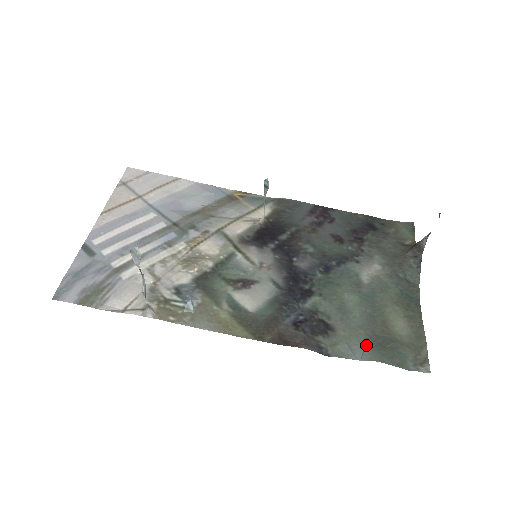
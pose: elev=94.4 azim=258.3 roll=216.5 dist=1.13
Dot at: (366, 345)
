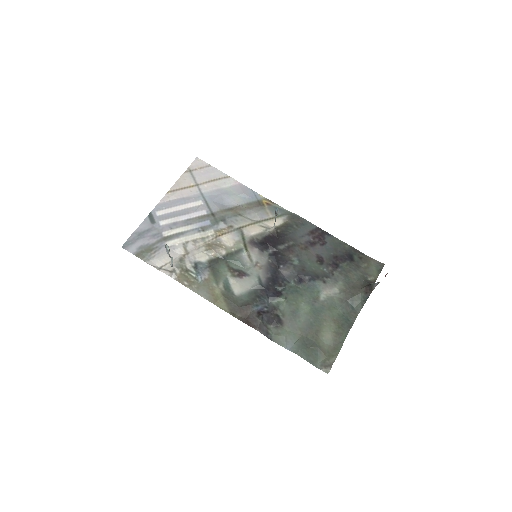
Dot at: (297, 342)
